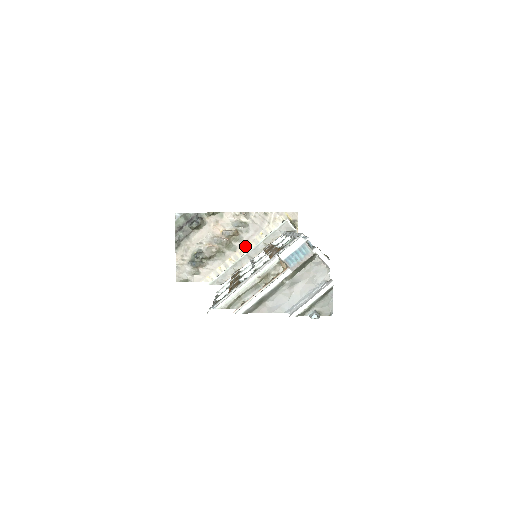
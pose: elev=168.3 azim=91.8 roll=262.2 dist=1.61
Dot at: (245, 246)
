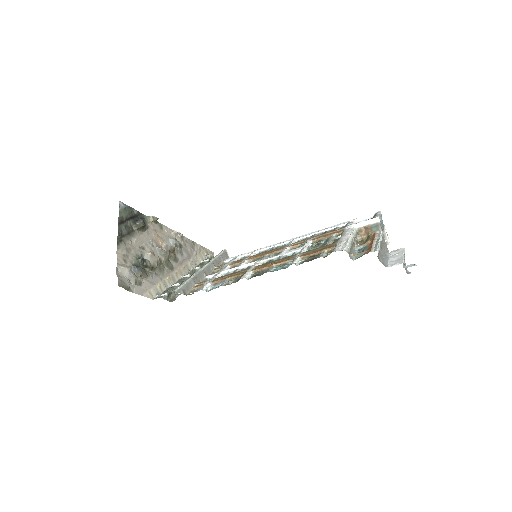
Dot at: (180, 268)
